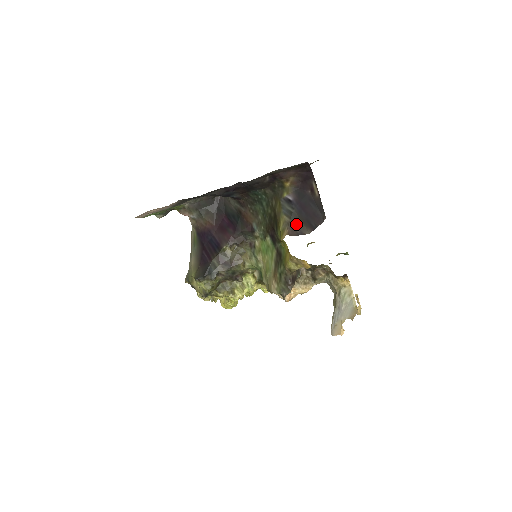
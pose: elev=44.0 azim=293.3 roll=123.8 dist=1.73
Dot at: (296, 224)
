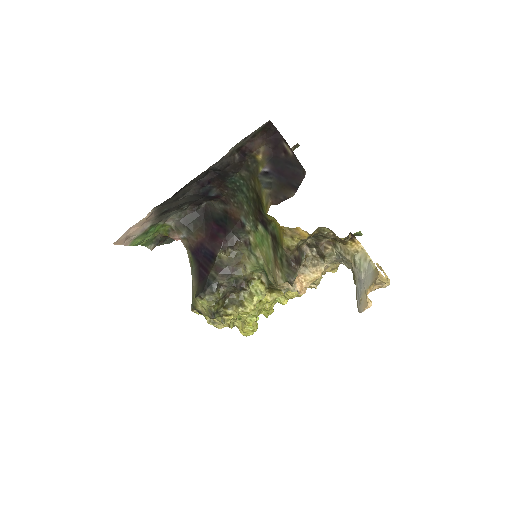
Dot at: (278, 192)
